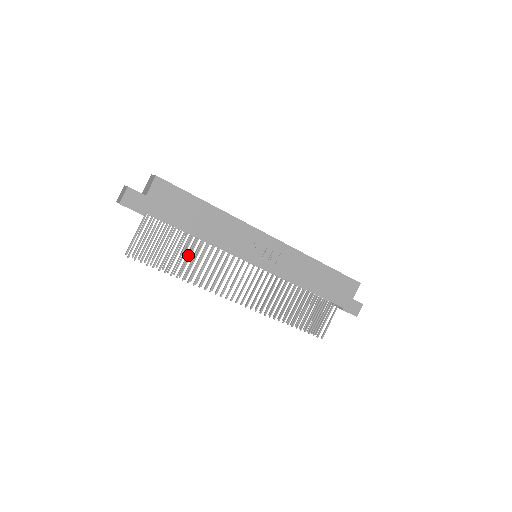
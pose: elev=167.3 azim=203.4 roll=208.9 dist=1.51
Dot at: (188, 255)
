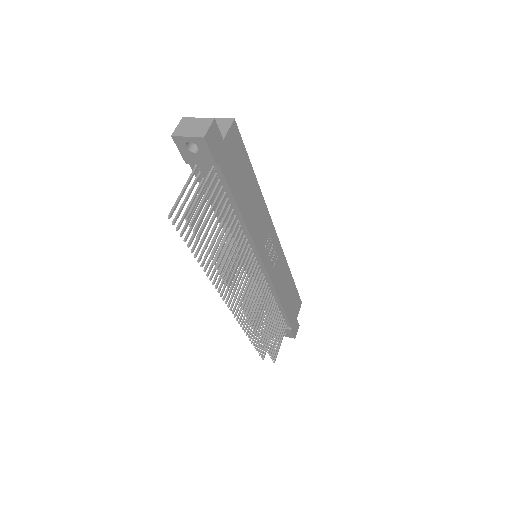
Dot at: (227, 236)
